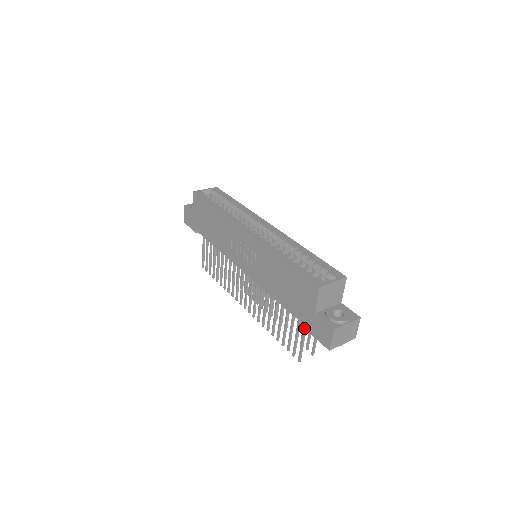
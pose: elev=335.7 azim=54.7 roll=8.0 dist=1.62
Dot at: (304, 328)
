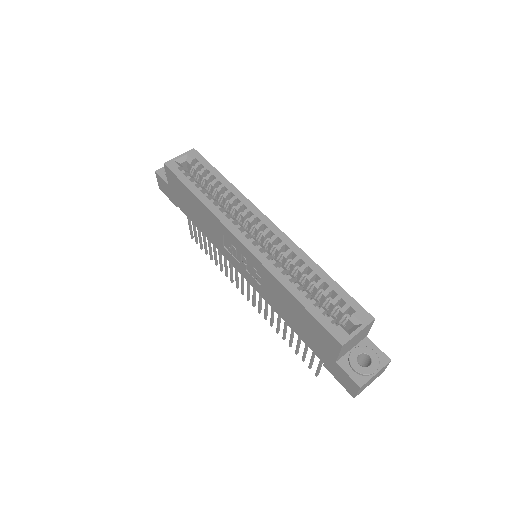
Dot at: occluded
